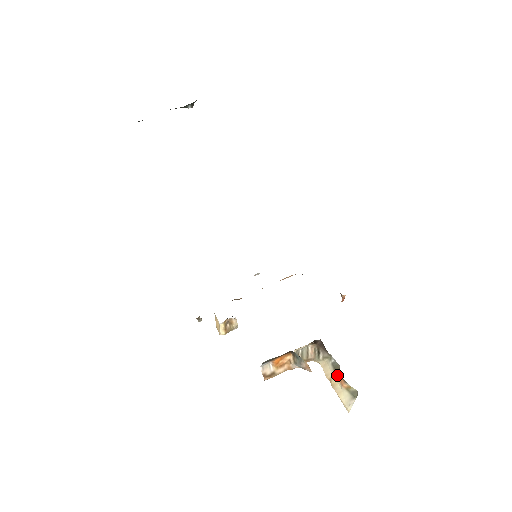
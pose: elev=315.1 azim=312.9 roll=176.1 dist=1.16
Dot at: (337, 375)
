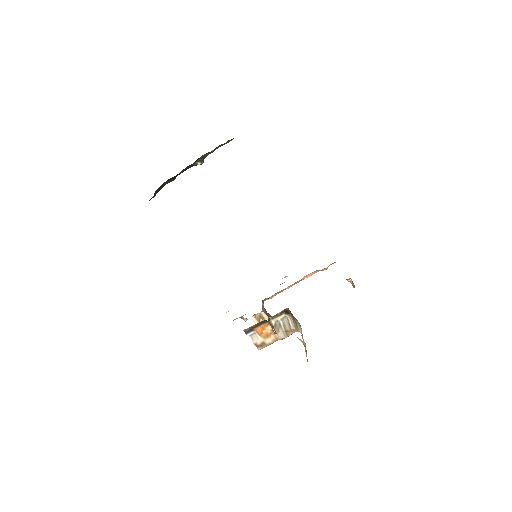
Dot at: occluded
